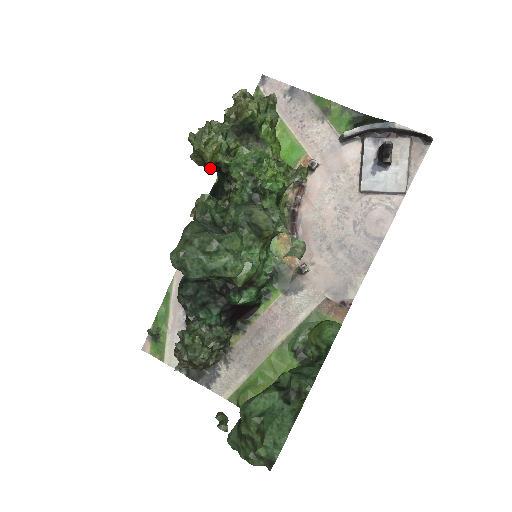
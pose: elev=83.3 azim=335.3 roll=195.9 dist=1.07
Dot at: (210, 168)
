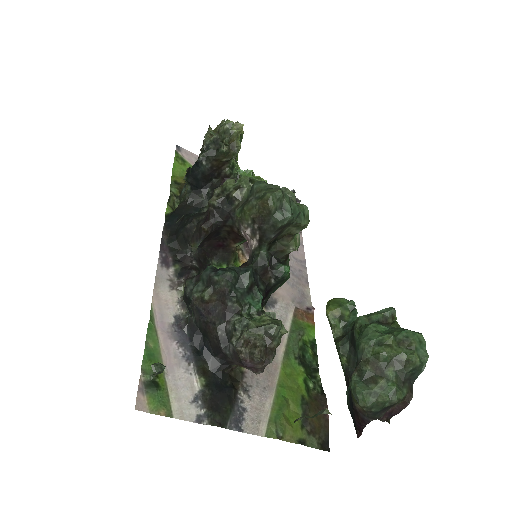
Dot at: (208, 172)
